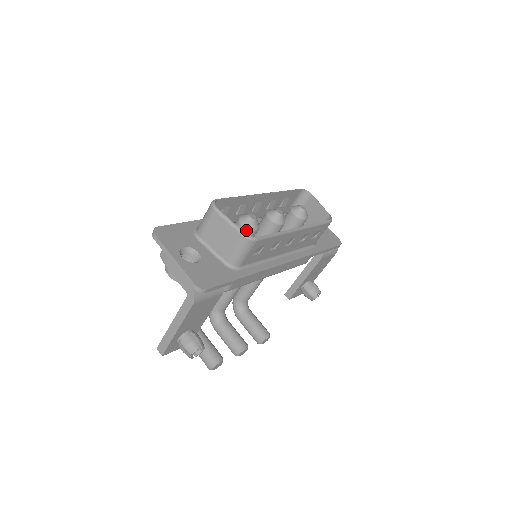
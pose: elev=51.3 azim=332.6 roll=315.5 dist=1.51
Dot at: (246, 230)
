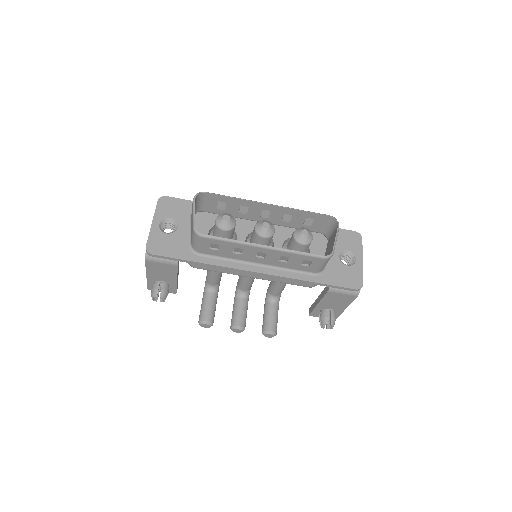
Dot at: (216, 226)
